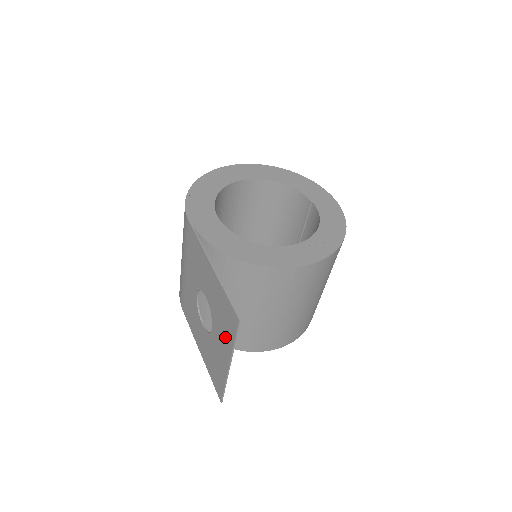
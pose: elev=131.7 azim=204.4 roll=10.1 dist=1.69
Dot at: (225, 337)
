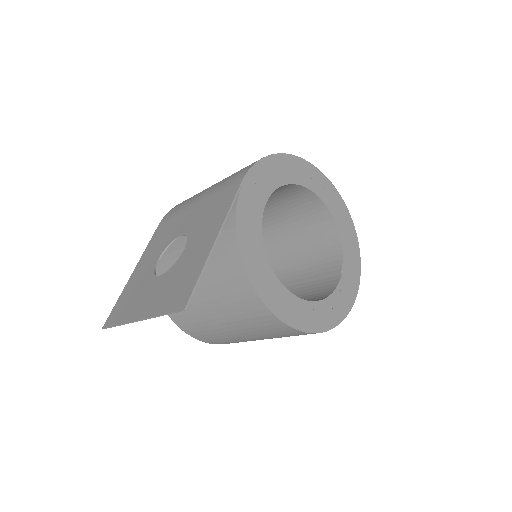
Dot at: (161, 299)
